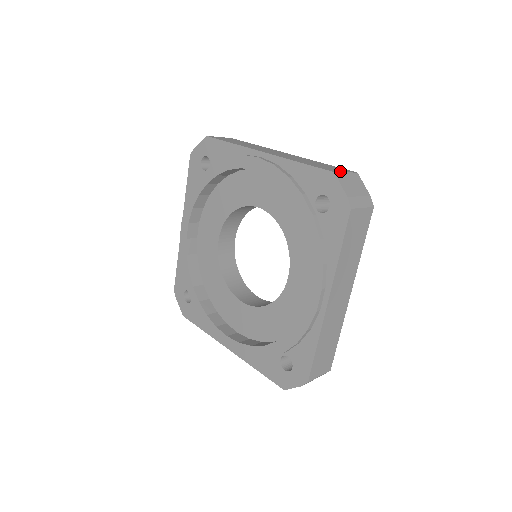
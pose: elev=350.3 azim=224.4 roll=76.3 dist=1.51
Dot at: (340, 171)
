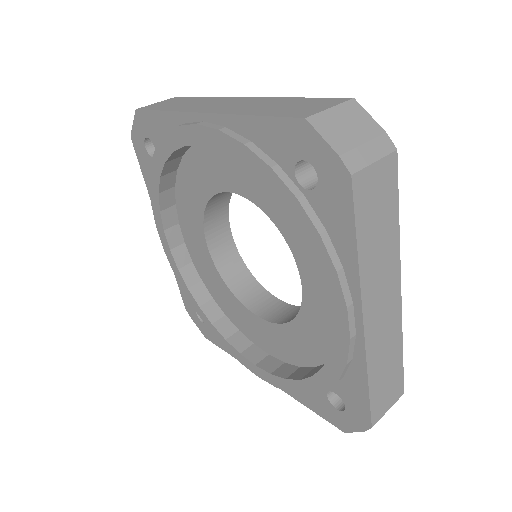
Dot at: (319, 109)
